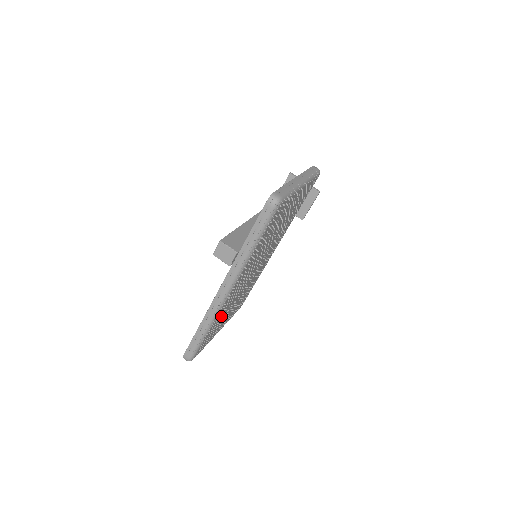
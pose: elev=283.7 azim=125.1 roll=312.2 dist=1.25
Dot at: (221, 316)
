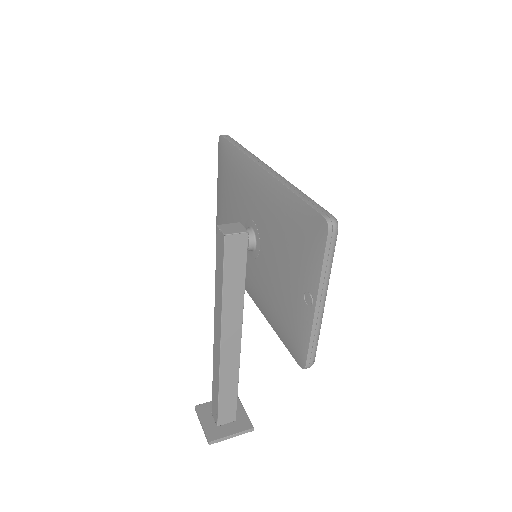
Dot at: occluded
